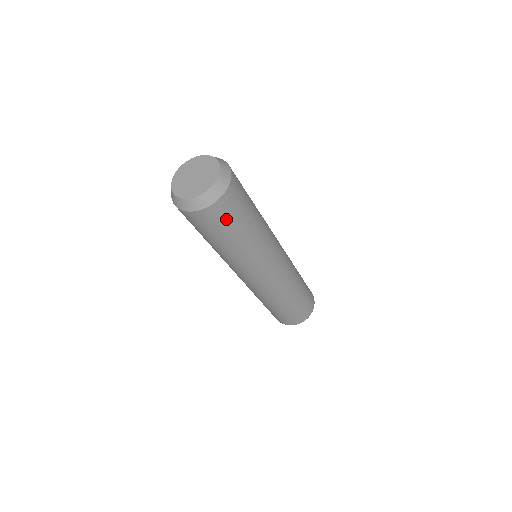
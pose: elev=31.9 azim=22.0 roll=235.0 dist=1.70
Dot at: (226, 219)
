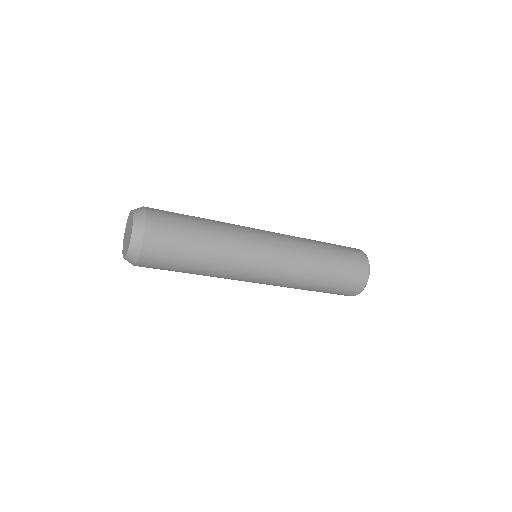
Dot at: (160, 268)
